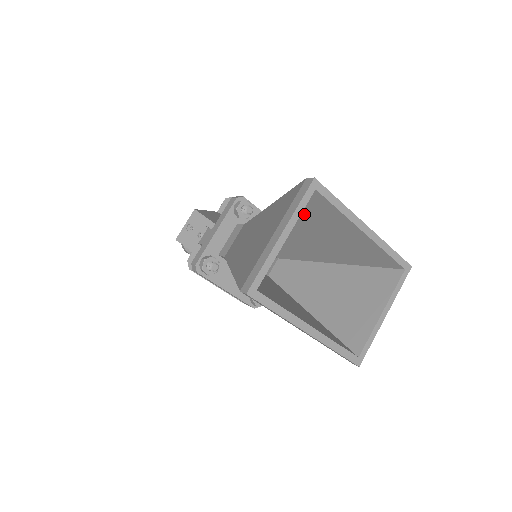
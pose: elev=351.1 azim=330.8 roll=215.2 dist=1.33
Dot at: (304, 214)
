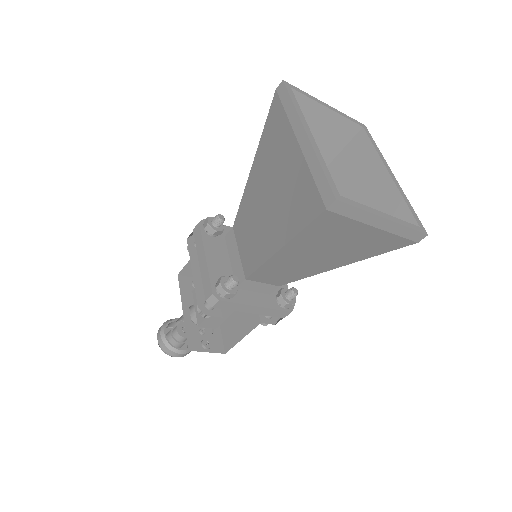
Dot at: (339, 168)
